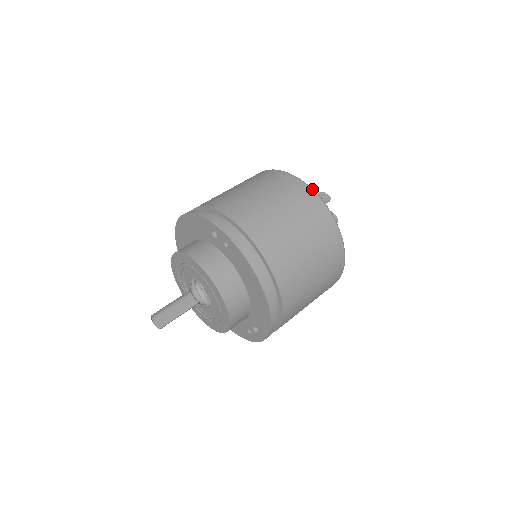
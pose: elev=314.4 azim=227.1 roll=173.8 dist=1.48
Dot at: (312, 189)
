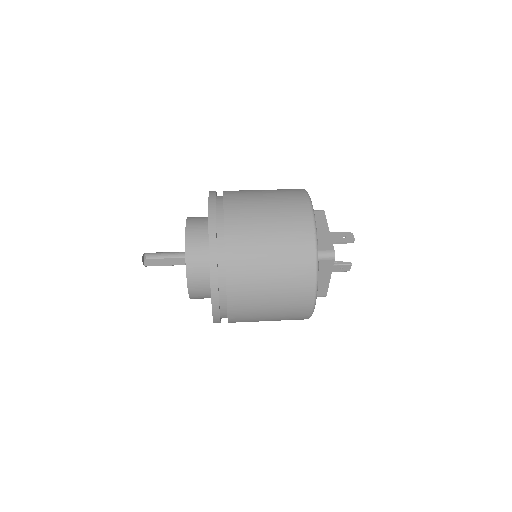
Dot at: (313, 214)
